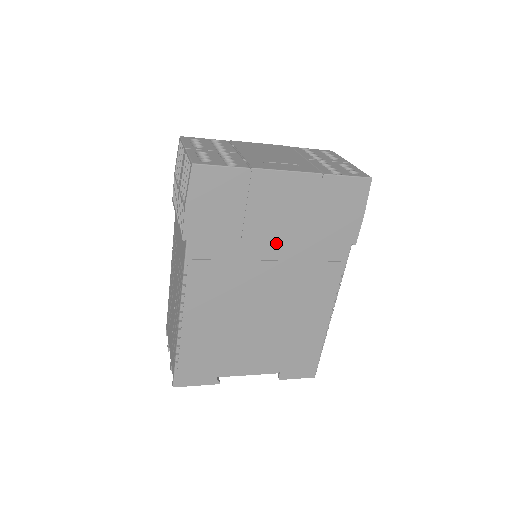
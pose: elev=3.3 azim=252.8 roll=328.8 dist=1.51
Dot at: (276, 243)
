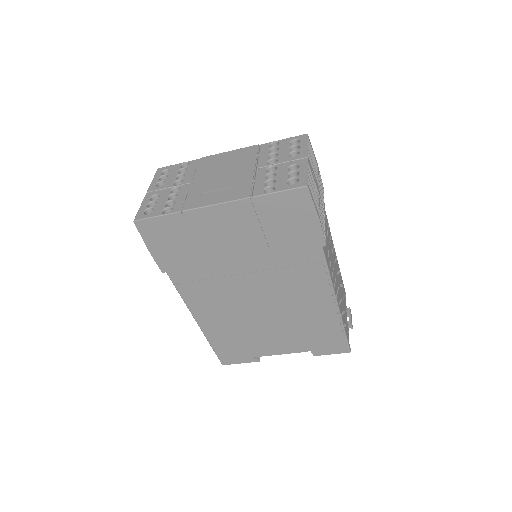
Dot at: (242, 260)
